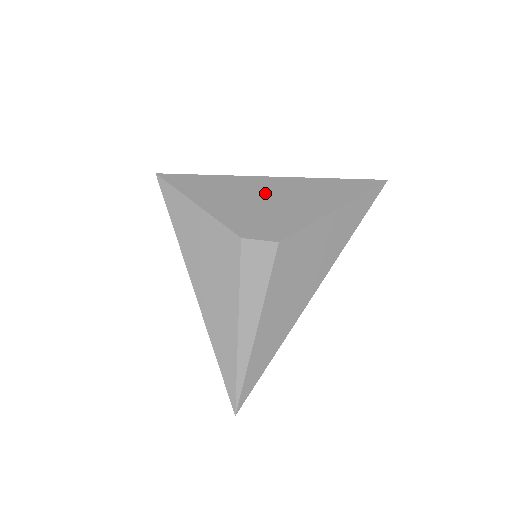
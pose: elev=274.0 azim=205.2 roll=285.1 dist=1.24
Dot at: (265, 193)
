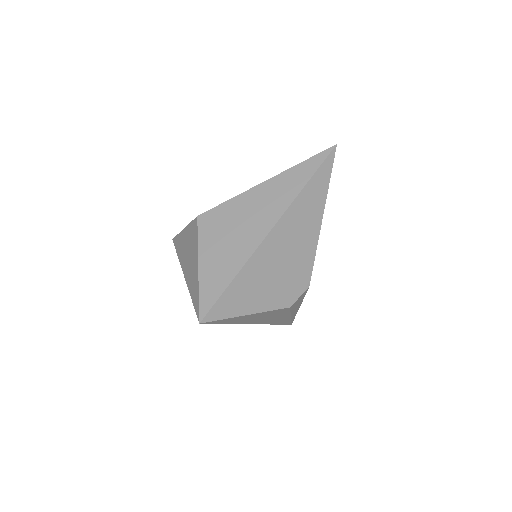
Dot at: (275, 257)
